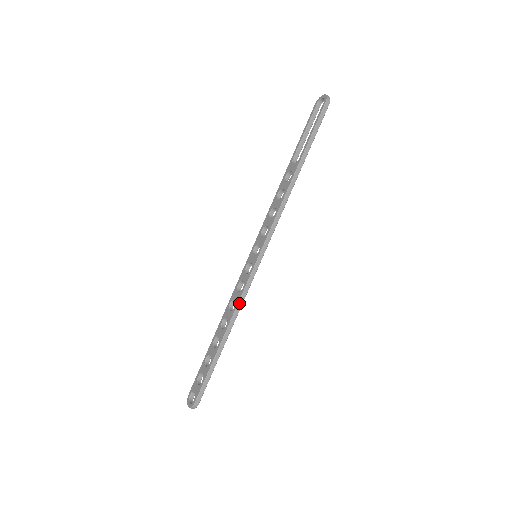
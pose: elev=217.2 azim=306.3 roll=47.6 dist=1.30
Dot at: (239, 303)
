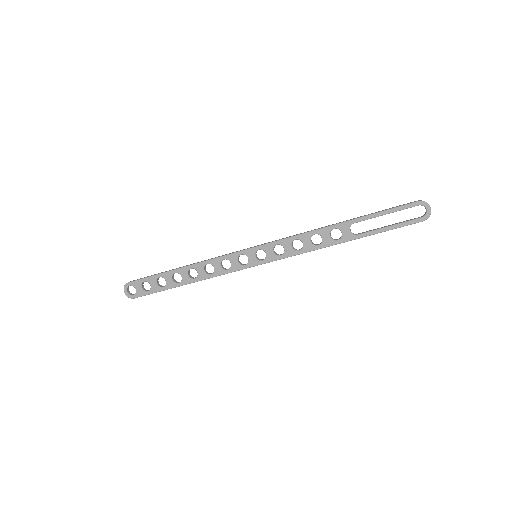
Dot at: occluded
